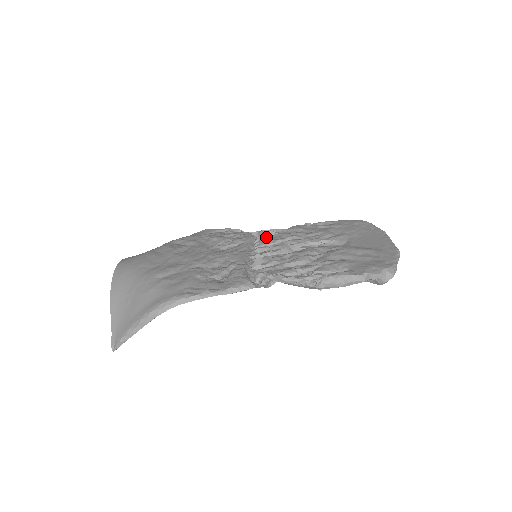
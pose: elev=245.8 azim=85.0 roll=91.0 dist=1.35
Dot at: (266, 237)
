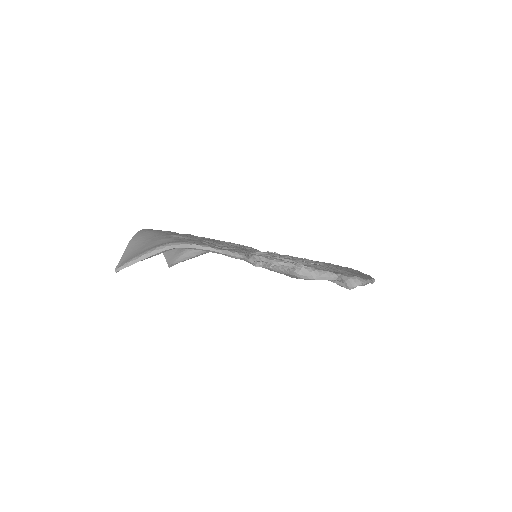
Dot at: occluded
